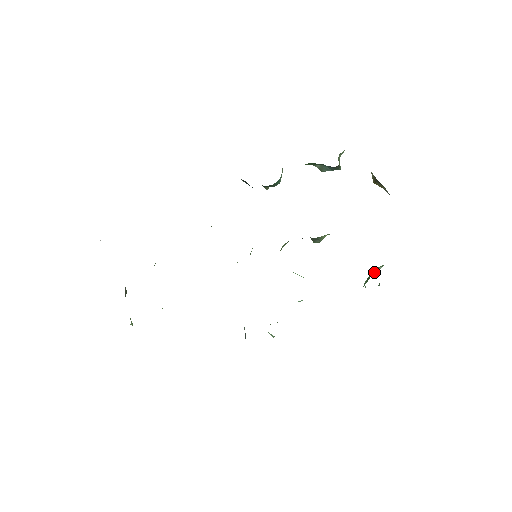
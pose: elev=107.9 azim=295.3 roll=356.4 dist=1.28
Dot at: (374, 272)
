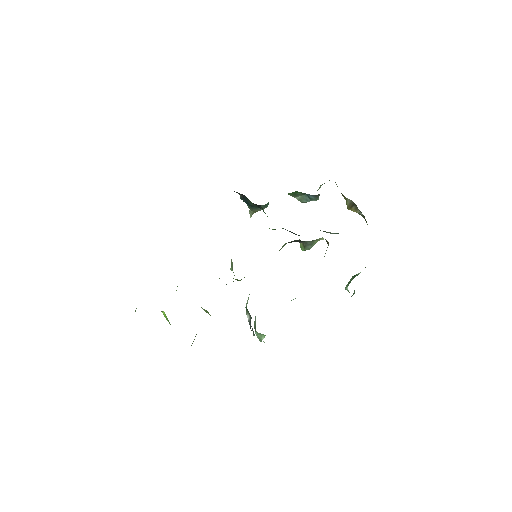
Dot at: (354, 277)
